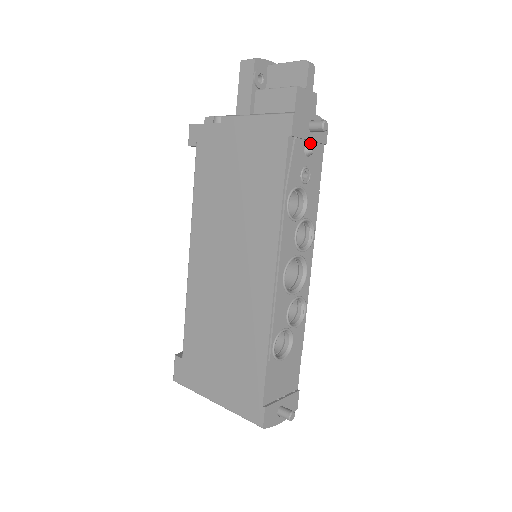
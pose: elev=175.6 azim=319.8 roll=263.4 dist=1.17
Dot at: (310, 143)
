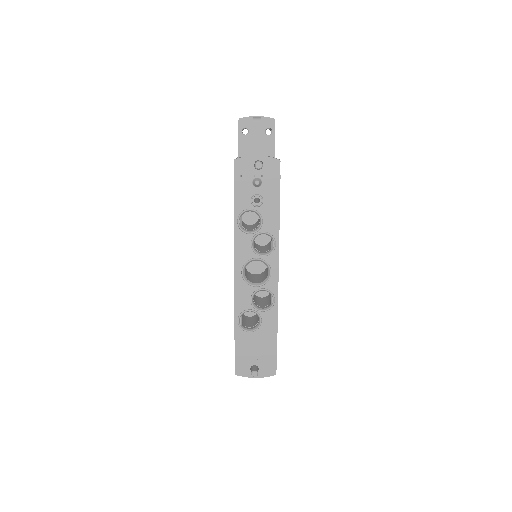
Dot at: (259, 177)
